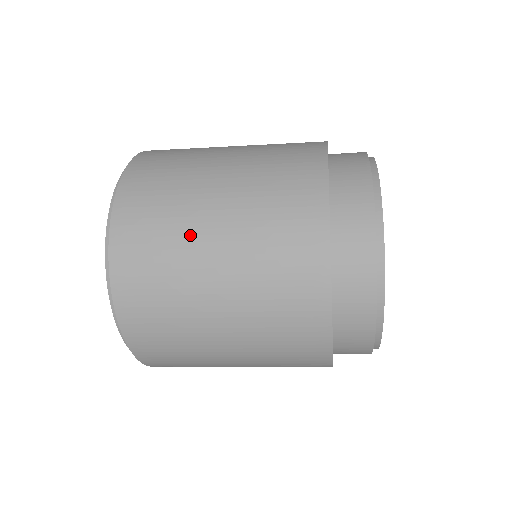
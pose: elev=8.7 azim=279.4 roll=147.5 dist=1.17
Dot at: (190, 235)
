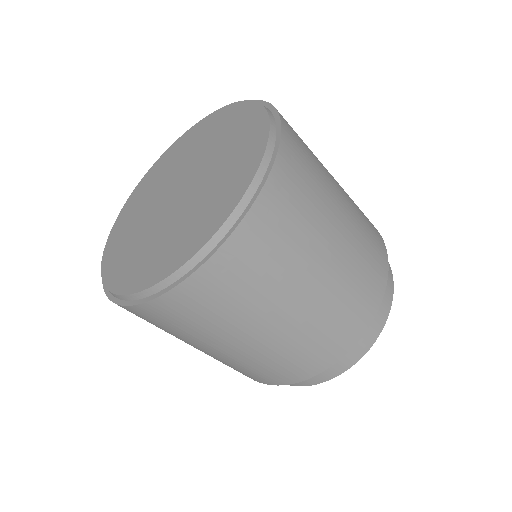
Dot at: (320, 232)
